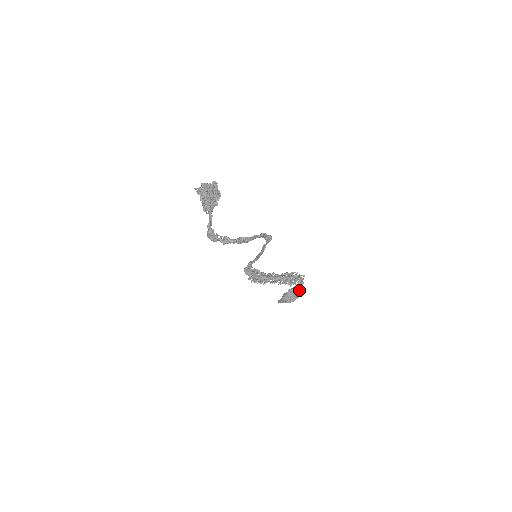
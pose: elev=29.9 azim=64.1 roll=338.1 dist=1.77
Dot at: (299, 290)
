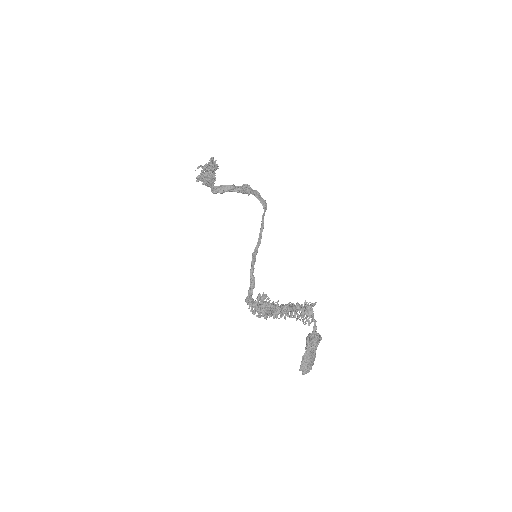
Dot at: occluded
